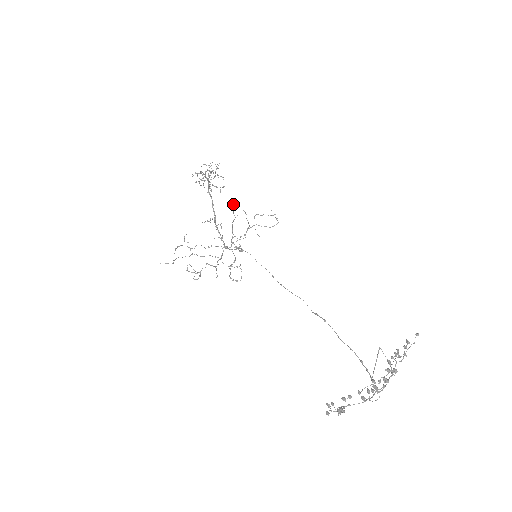
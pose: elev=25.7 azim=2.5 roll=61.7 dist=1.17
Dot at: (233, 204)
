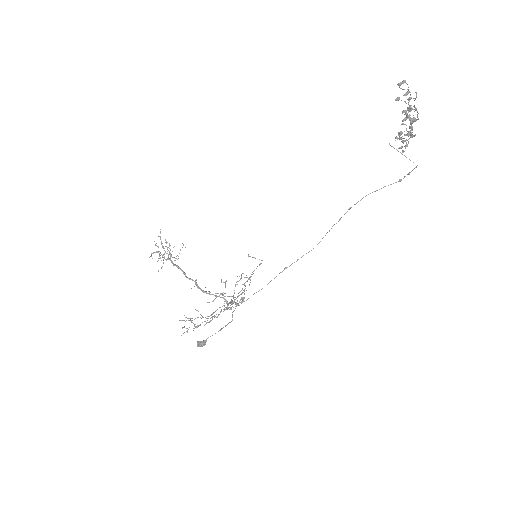
Dot at: (203, 341)
